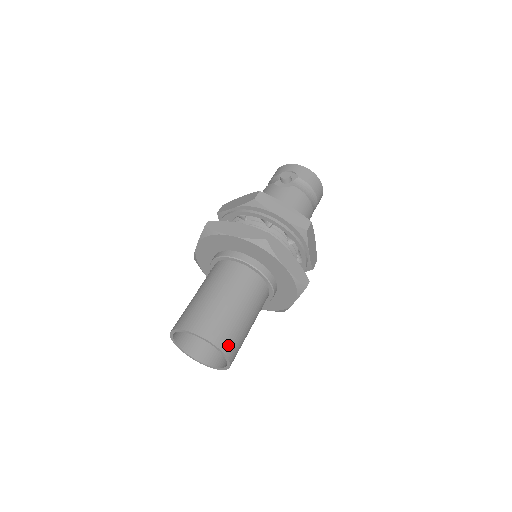
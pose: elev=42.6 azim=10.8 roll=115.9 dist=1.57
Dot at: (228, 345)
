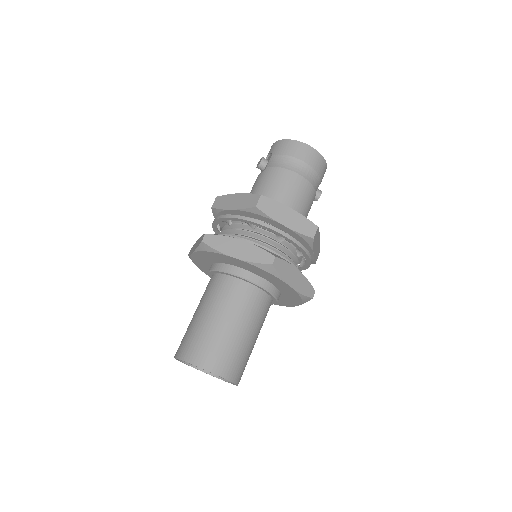
Dot at: (205, 358)
